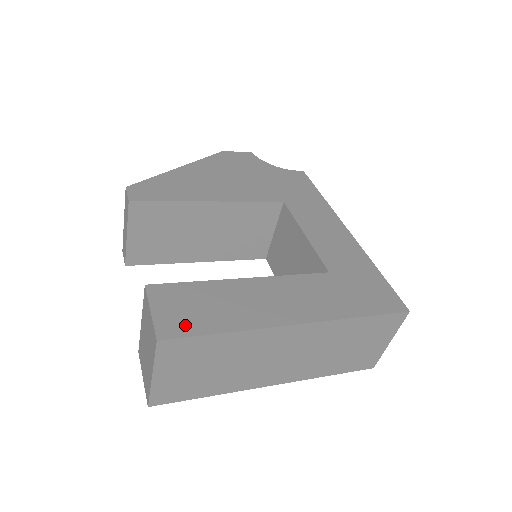
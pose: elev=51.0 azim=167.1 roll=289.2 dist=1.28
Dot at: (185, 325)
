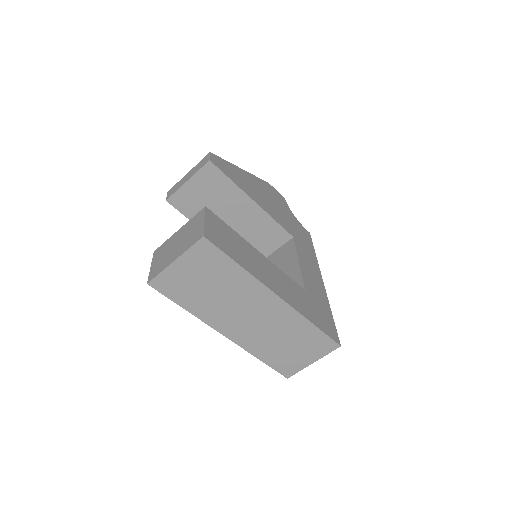
Dot at: (221, 243)
